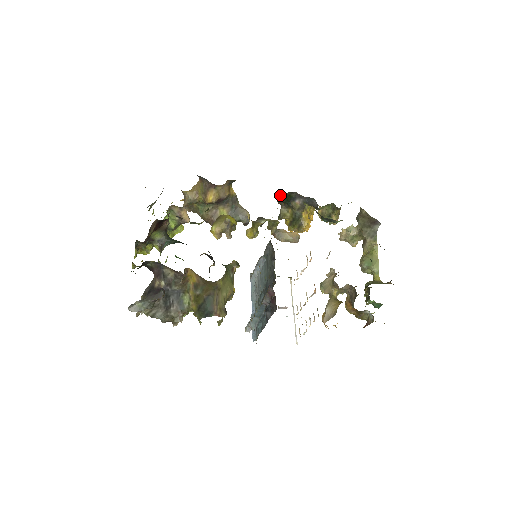
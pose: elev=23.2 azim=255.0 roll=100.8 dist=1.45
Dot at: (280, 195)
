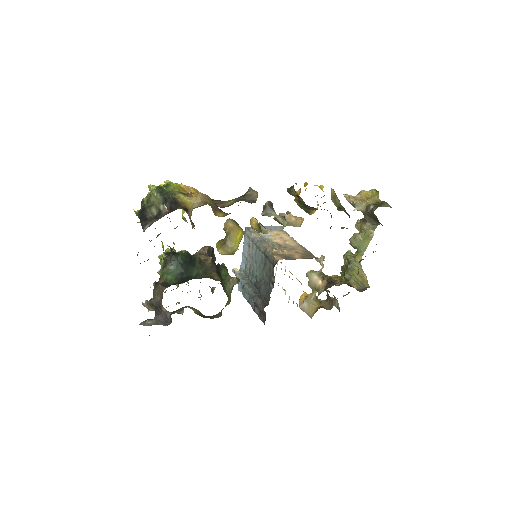
Dot at: (296, 195)
